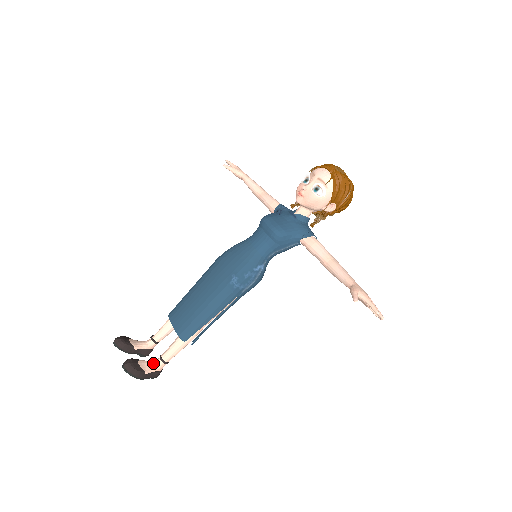
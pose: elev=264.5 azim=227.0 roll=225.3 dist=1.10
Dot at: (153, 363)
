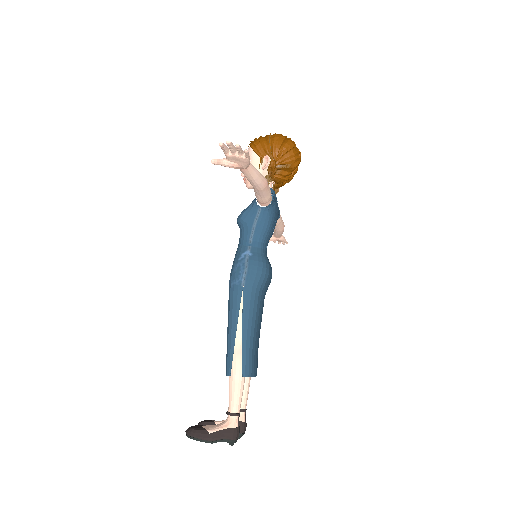
Dot at: (222, 423)
